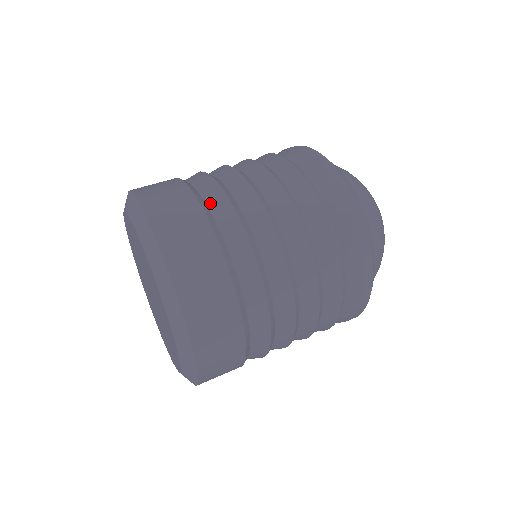
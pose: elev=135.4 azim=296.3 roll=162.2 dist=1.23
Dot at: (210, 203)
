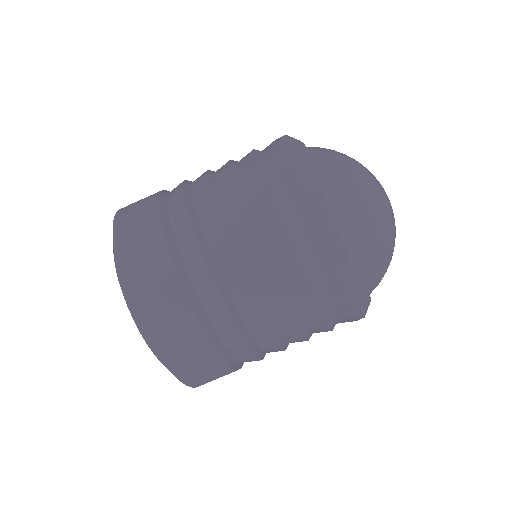
Dot at: (182, 250)
